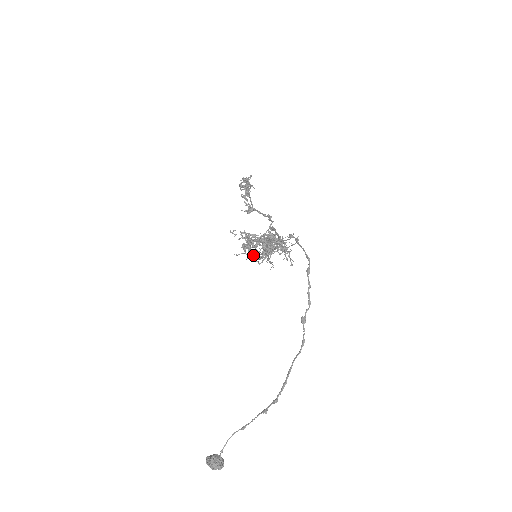
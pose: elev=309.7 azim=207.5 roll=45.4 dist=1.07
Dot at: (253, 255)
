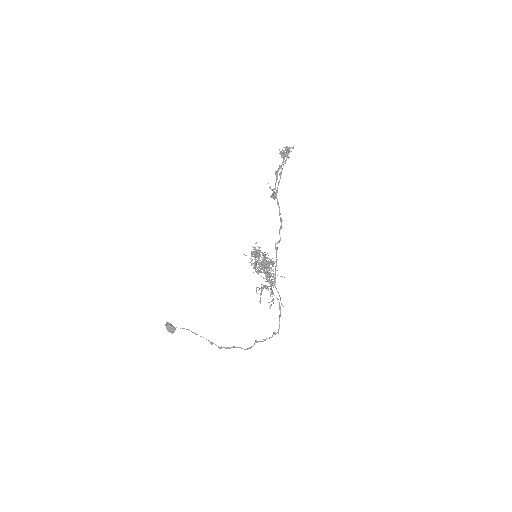
Dot at: occluded
